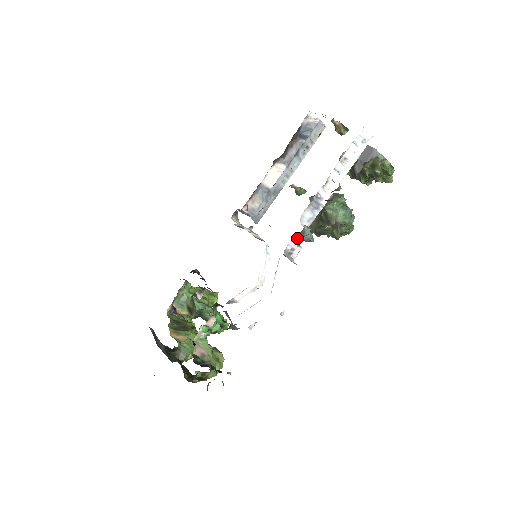
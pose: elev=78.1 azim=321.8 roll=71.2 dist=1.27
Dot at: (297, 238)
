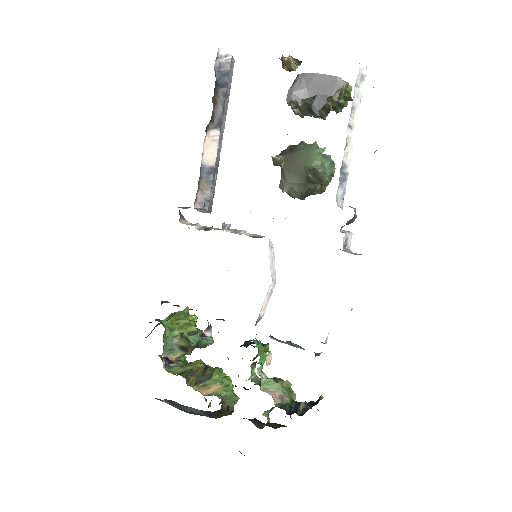
Dot at: occluded
